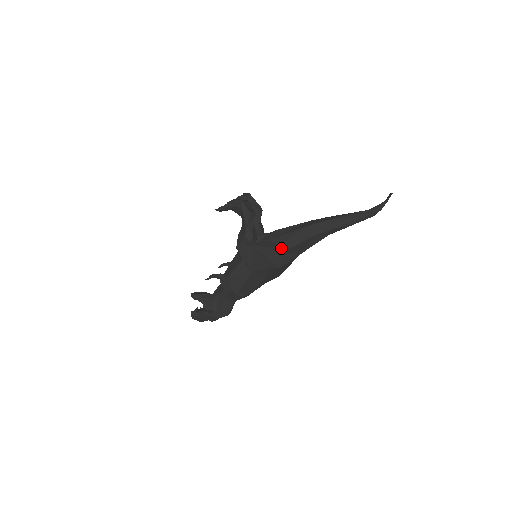
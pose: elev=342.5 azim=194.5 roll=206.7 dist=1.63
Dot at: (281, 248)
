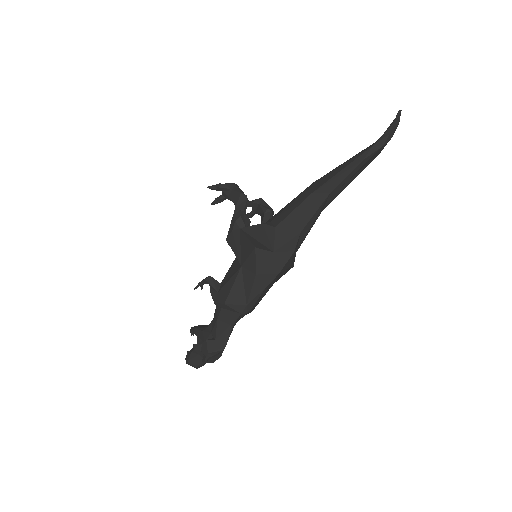
Dot at: (273, 224)
